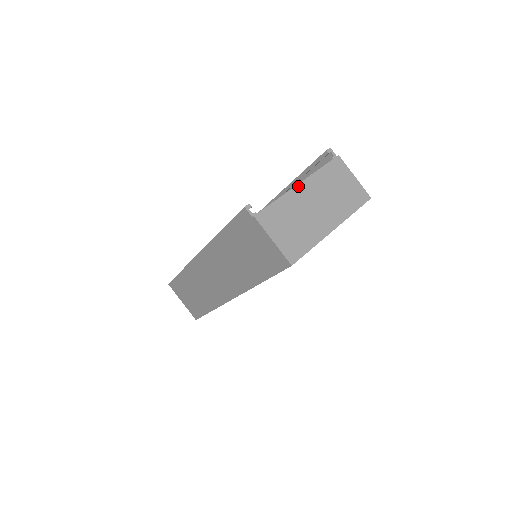
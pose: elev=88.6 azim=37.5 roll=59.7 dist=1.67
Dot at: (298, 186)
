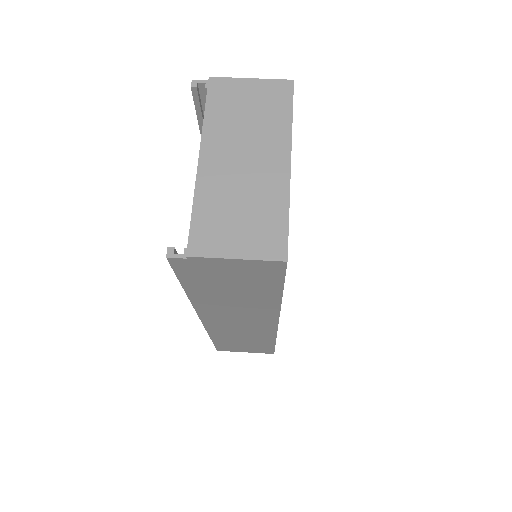
Dot at: (200, 163)
